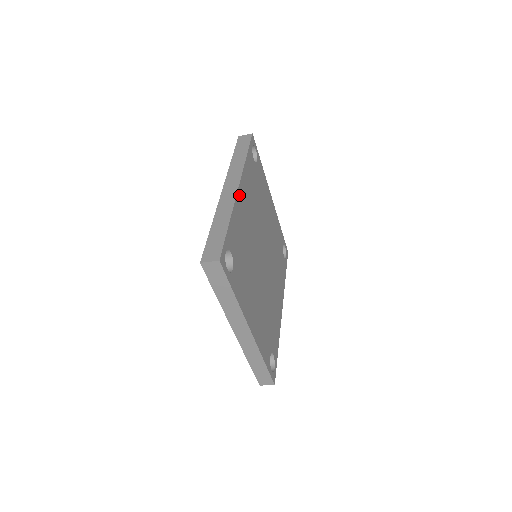
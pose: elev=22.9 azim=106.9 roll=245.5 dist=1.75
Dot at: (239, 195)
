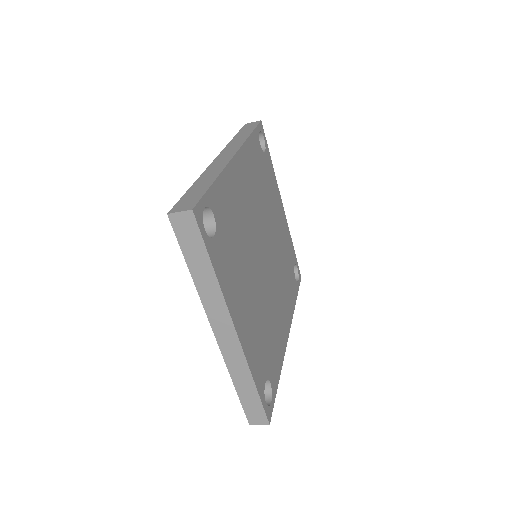
Dot at: (235, 164)
